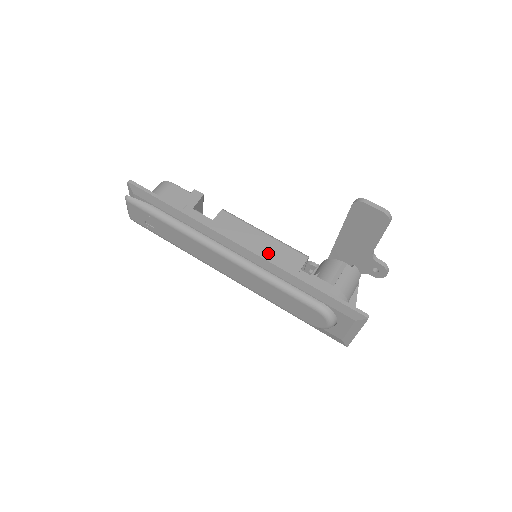
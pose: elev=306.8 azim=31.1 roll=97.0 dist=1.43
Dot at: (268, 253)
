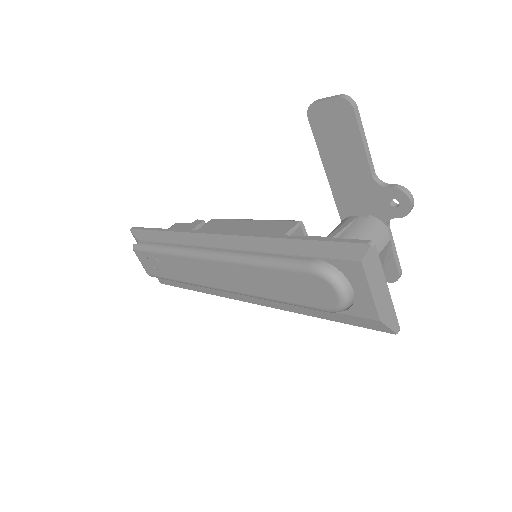
Dot at: occluded
